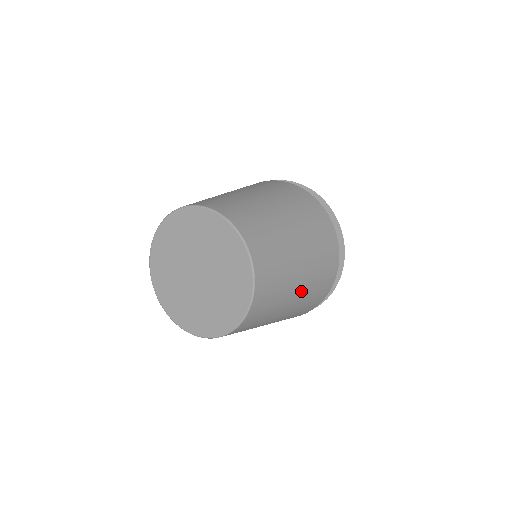
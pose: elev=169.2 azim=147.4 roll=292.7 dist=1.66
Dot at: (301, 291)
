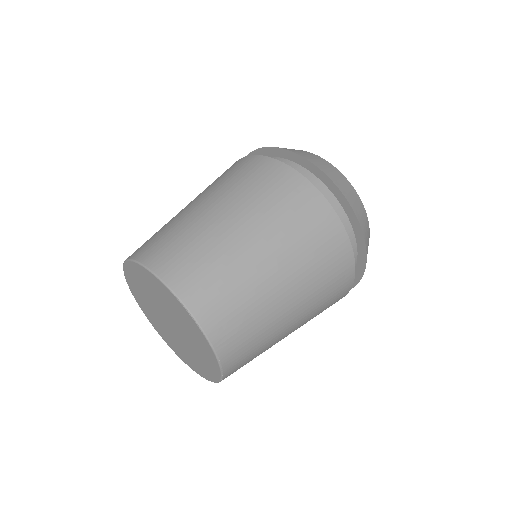
Dot at: occluded
